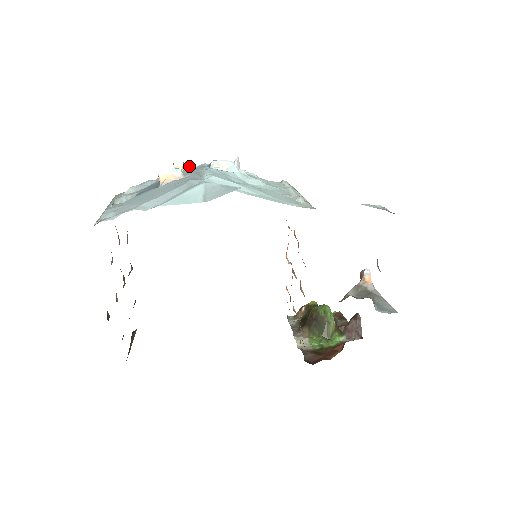
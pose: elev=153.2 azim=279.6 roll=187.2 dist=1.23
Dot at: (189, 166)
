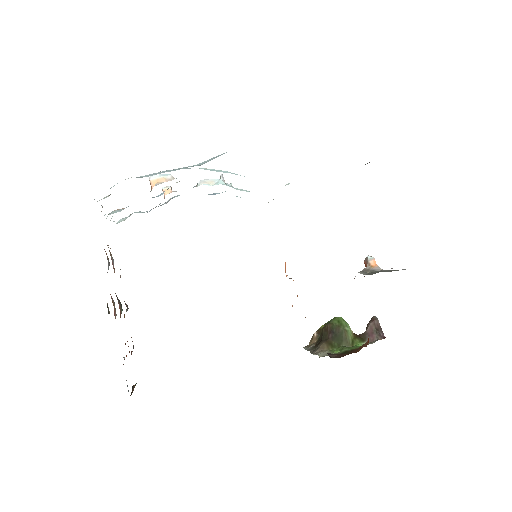
Dot at: (177, 195)
